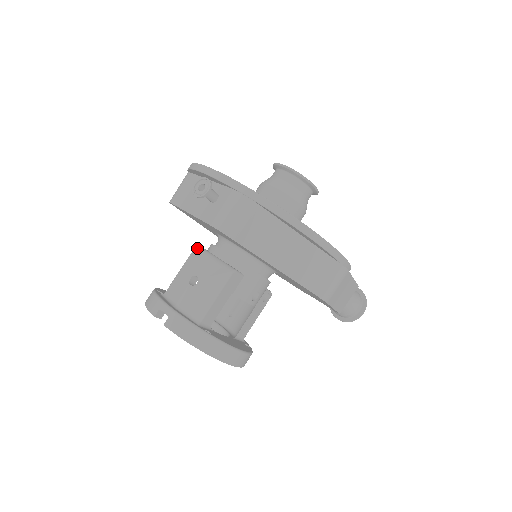
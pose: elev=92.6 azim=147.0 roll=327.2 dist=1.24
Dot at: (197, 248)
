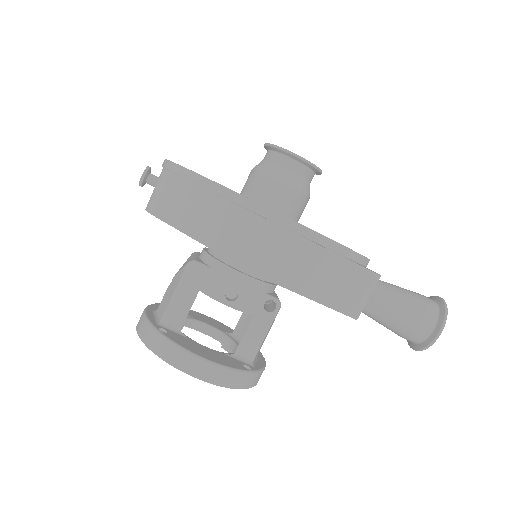
Dot at: (192, 253)
